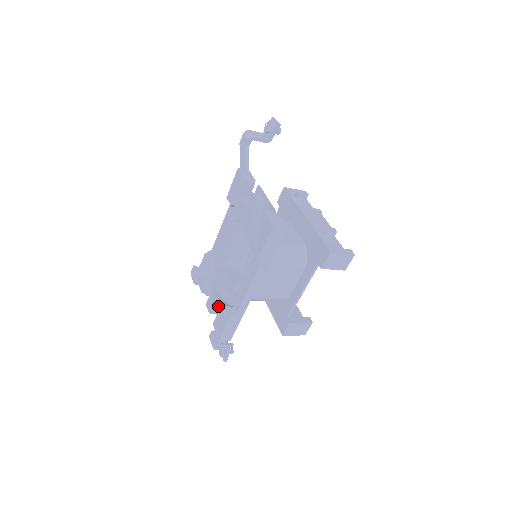
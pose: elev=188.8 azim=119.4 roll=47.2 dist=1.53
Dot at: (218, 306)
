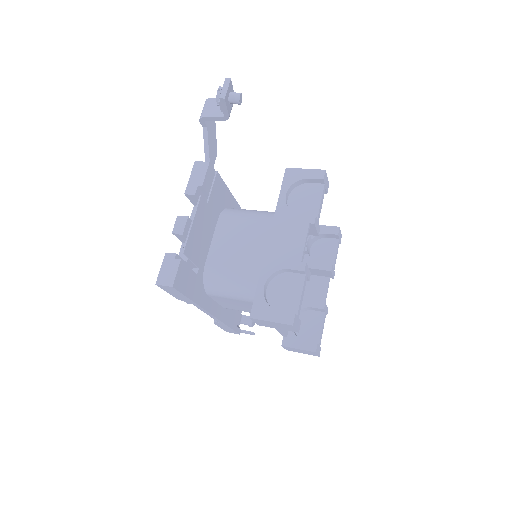
Dot at: occluded
